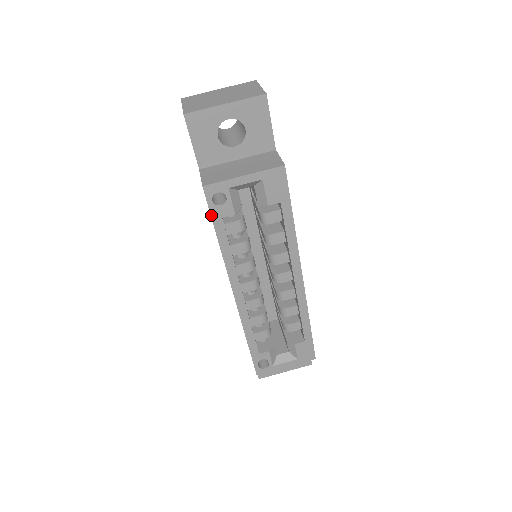
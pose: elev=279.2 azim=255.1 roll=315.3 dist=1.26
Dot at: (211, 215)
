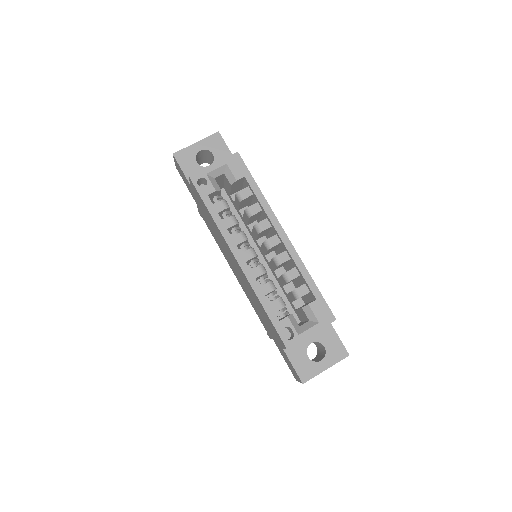
Dot at: (200, 195)
